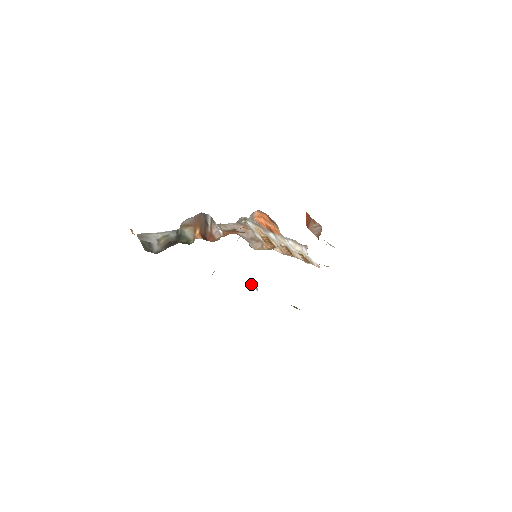
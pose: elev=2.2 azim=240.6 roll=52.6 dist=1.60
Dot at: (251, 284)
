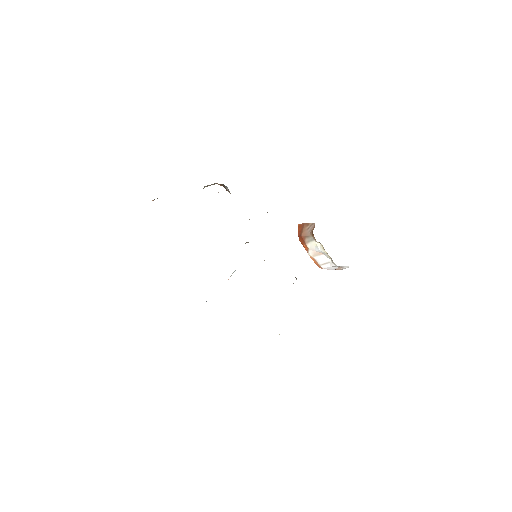
Dot at: occluded
